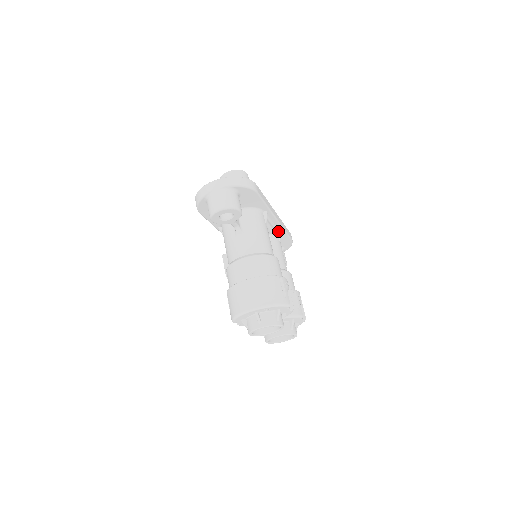
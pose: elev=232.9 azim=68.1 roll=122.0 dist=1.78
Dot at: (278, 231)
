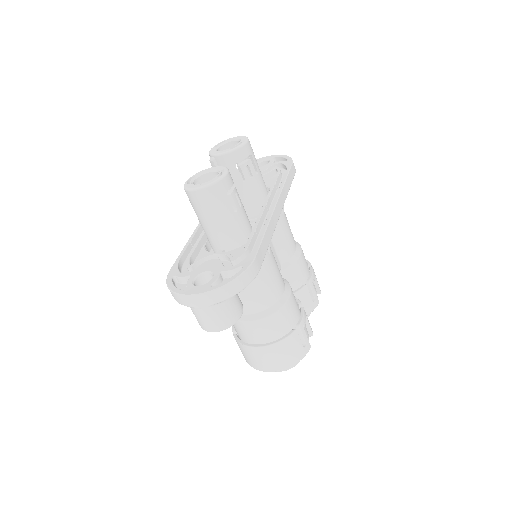
Dot at: occluded
